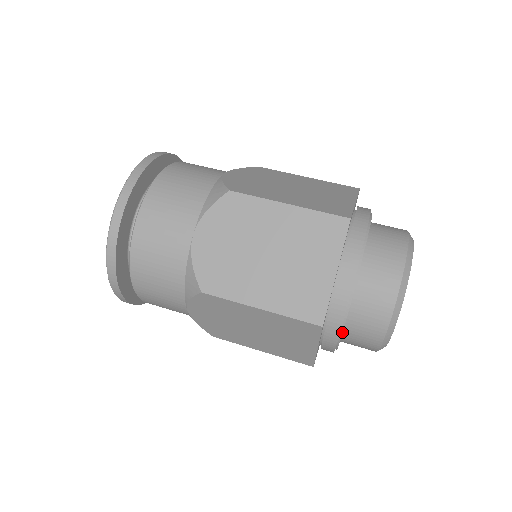
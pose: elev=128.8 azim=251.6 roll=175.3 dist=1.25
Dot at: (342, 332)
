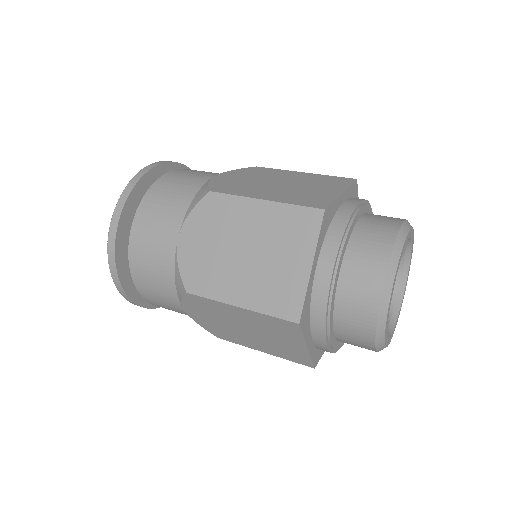
Dot at: (329, 330)
